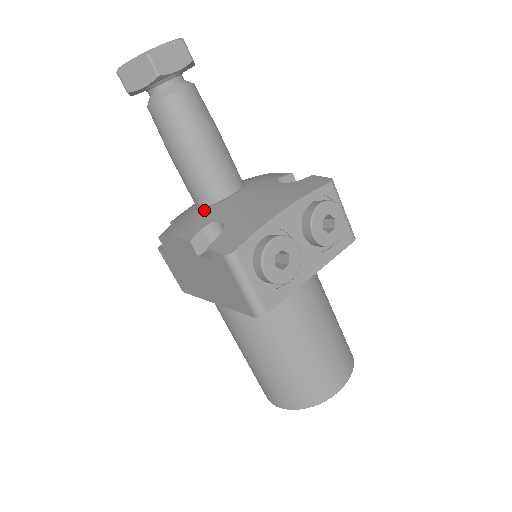
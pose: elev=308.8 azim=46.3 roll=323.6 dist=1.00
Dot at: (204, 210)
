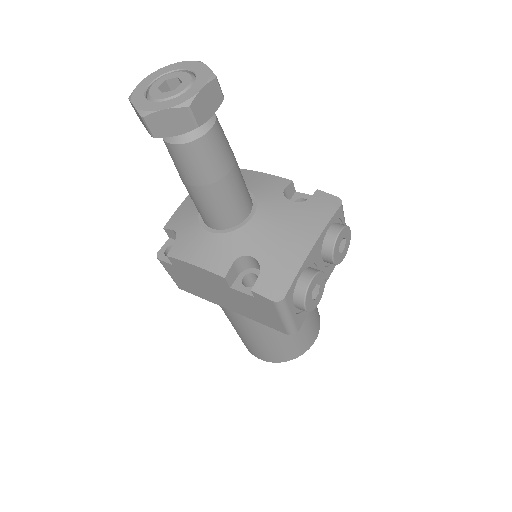
Dot at: (224, 236)
